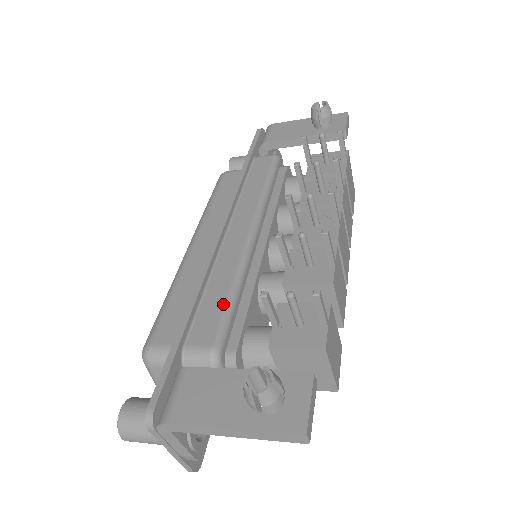
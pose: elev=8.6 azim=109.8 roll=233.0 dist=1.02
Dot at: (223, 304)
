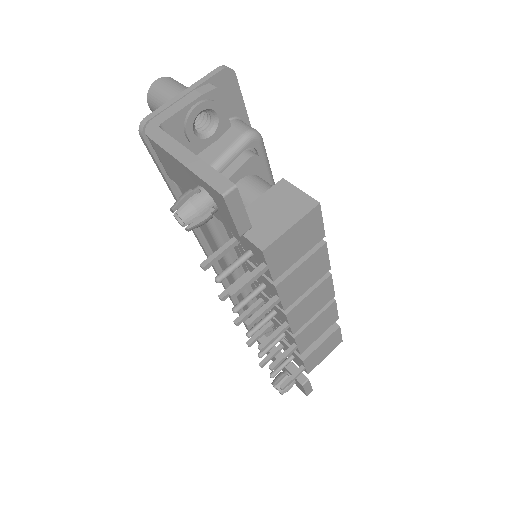
Dot at: occluded
